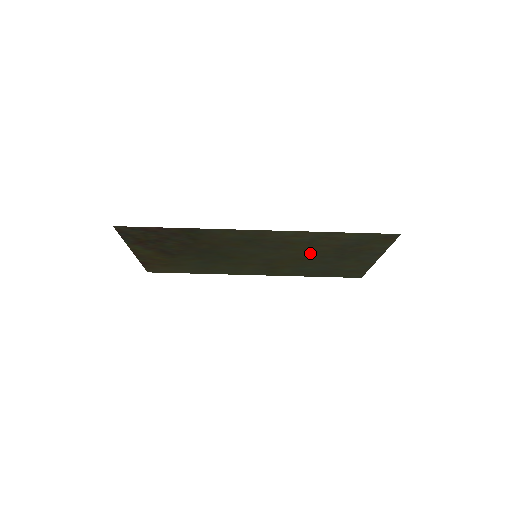
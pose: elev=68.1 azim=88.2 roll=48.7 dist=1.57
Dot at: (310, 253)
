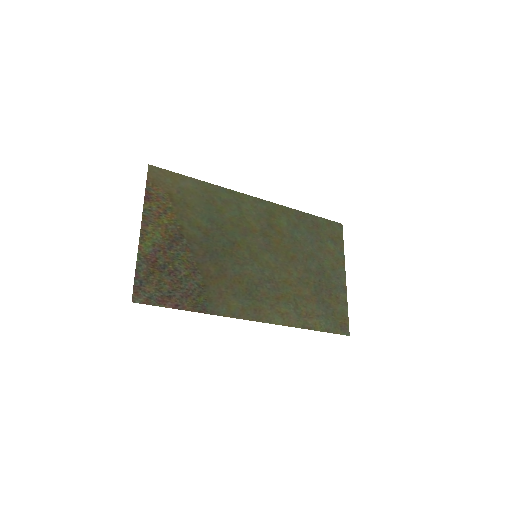
Dot at: (297, 276)
